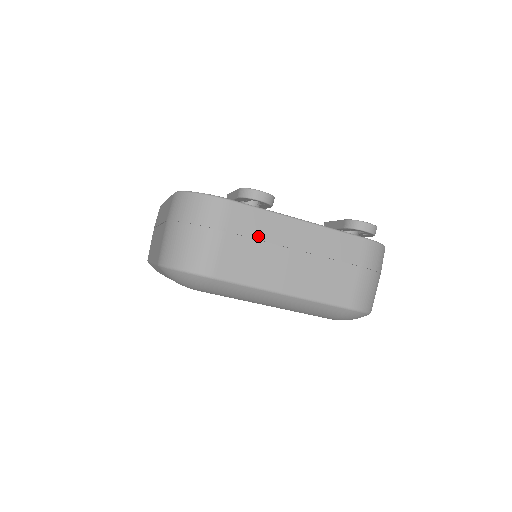
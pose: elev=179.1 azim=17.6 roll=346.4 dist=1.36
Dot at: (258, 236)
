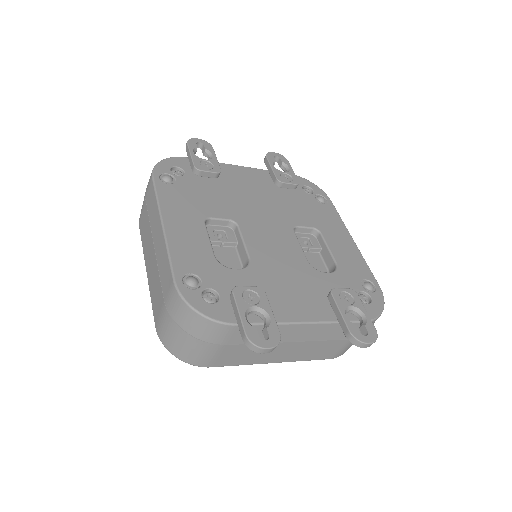
Dot at: occluded
